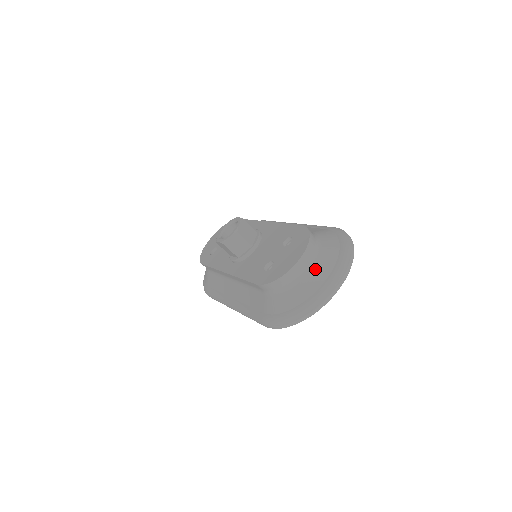
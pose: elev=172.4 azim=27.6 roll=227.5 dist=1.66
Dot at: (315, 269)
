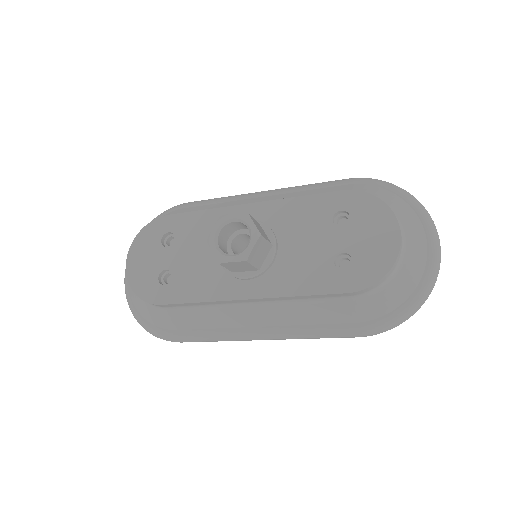
Dot at: (410, 238)
